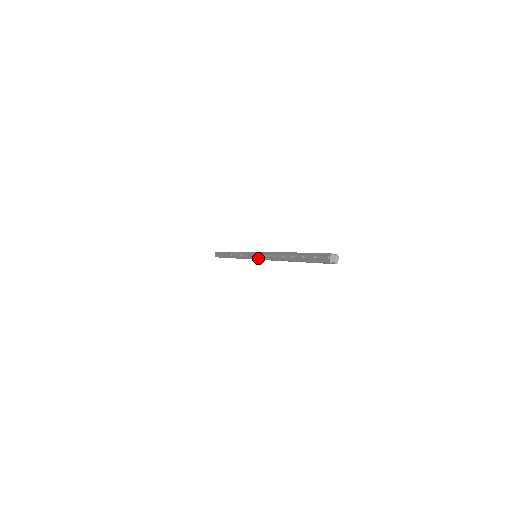
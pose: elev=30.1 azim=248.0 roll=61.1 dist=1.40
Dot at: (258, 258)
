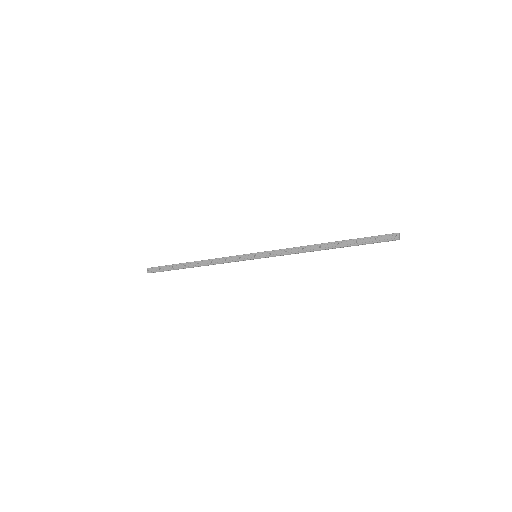
Dot at: (269, 256)
